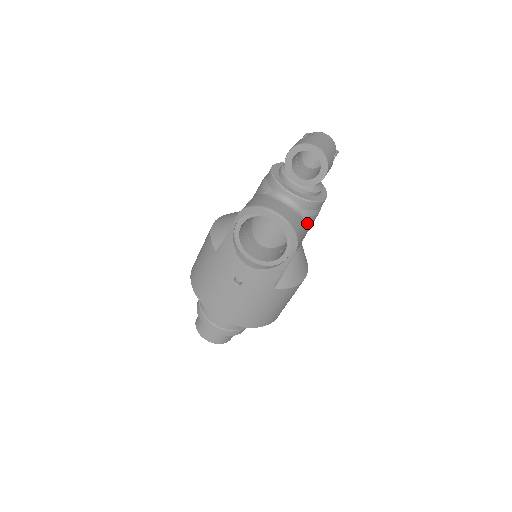
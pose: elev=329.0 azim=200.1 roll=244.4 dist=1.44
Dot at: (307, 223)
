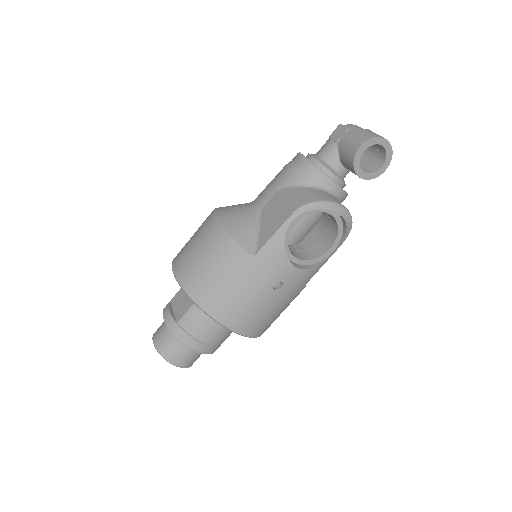
Dot at: occluded
